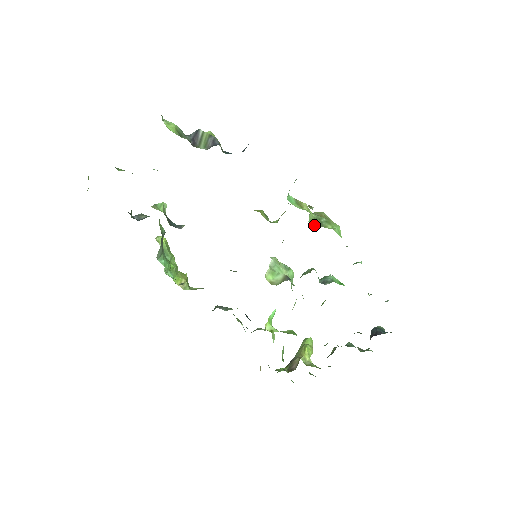
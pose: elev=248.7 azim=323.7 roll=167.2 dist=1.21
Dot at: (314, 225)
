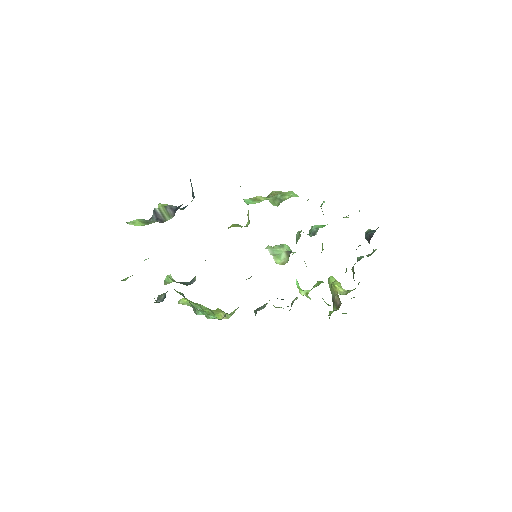
Dot at: (277, 205)
